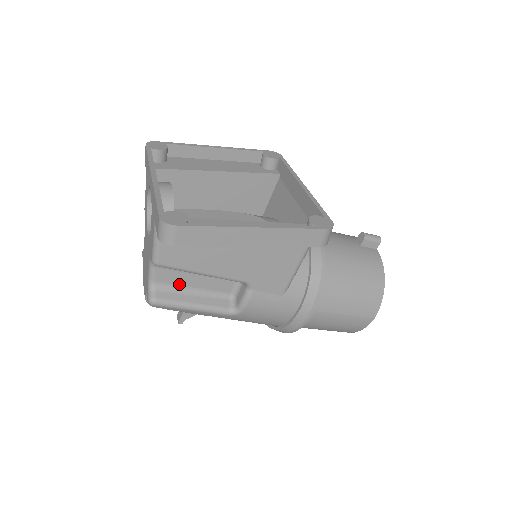
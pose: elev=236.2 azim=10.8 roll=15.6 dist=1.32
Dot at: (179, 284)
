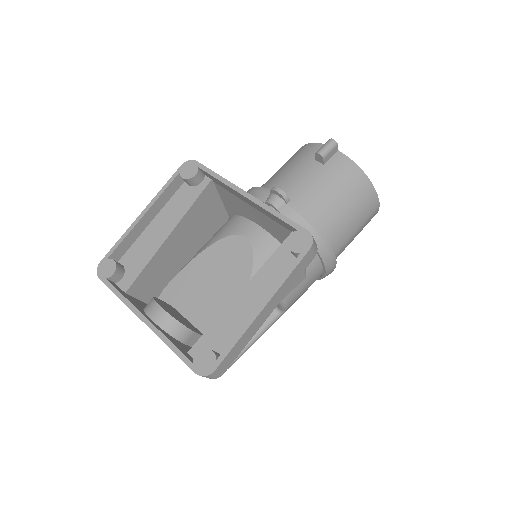
Dot at: occluded
